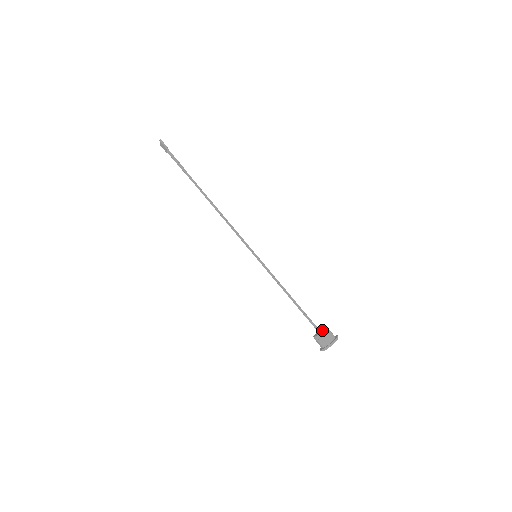
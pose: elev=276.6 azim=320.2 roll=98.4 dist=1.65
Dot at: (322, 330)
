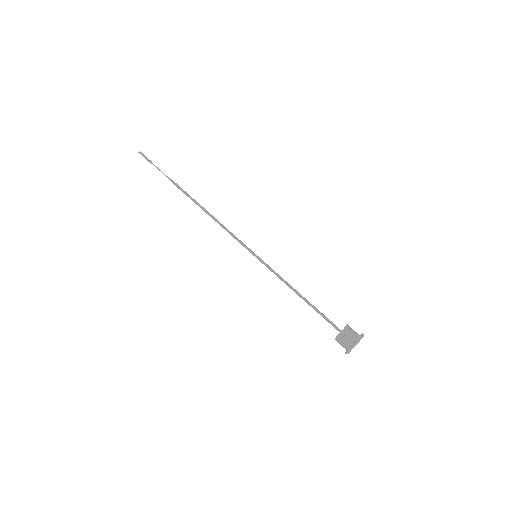
Dot at: occluded
